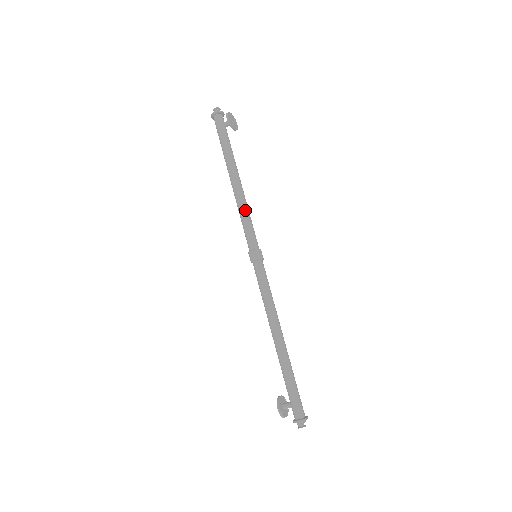
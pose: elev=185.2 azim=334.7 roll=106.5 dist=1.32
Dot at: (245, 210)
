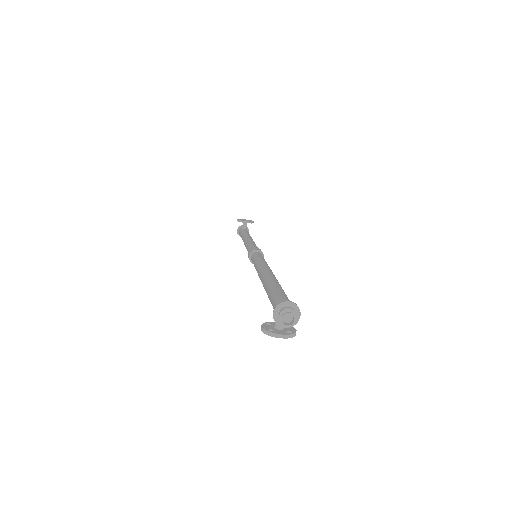
Dot at: (248, 243)
